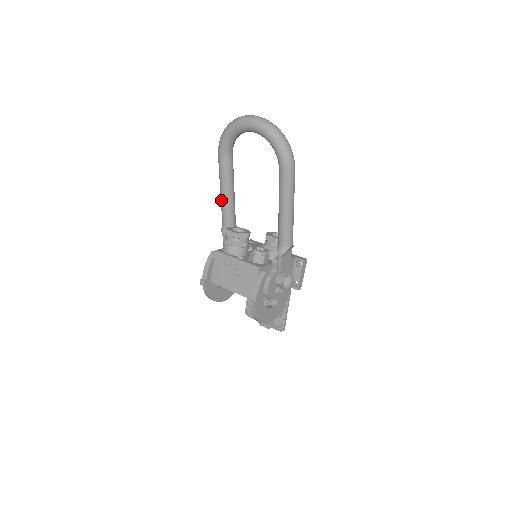
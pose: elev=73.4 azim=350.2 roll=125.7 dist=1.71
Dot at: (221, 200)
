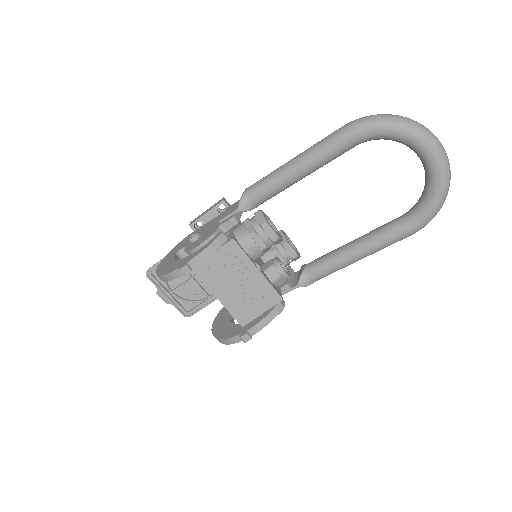
Dot at: (283, 175)
